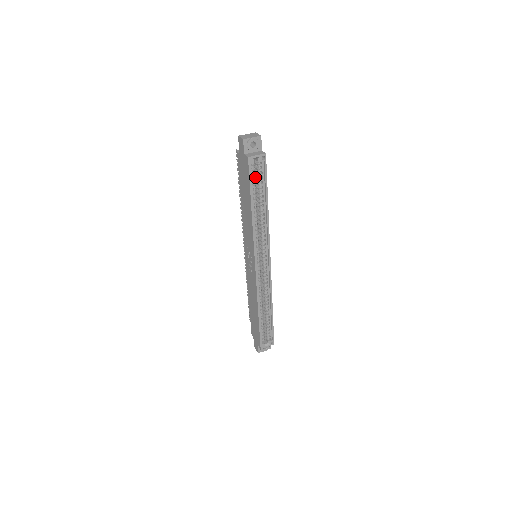
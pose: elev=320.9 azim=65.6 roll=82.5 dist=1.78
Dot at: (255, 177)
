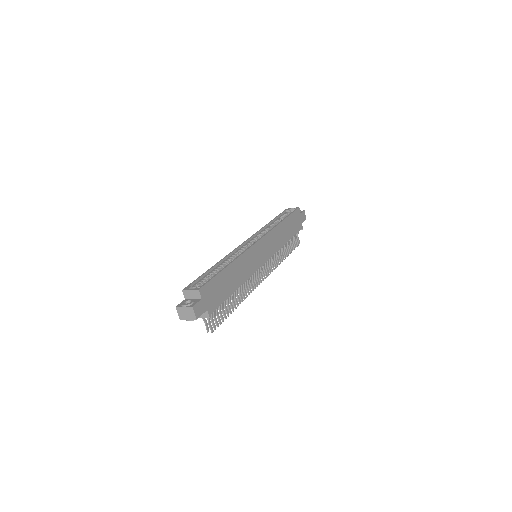
Dot at: occluded
